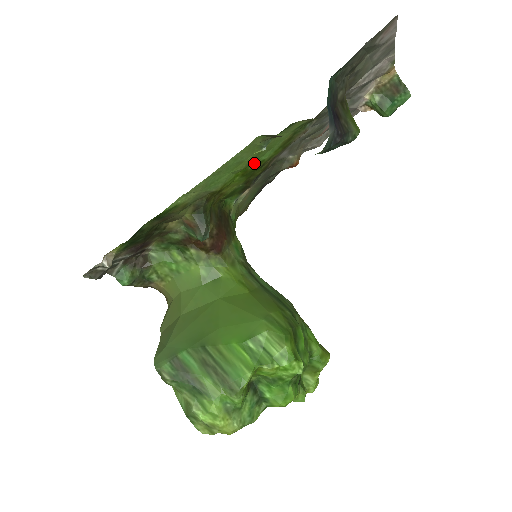
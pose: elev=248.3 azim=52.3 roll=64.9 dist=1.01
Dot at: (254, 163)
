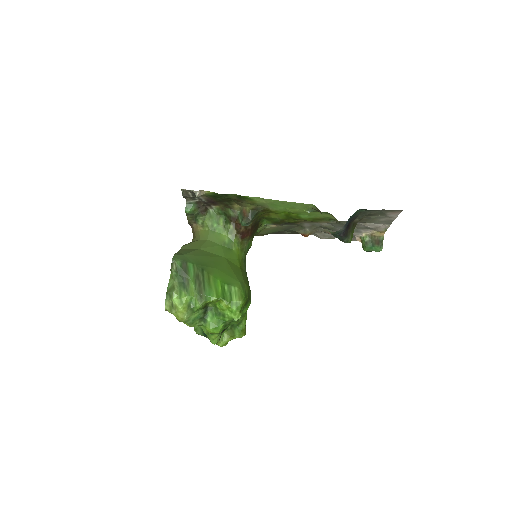
Dot at: (296, 214)
